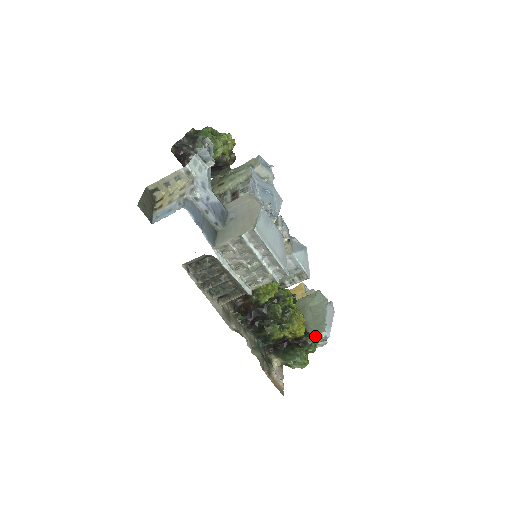
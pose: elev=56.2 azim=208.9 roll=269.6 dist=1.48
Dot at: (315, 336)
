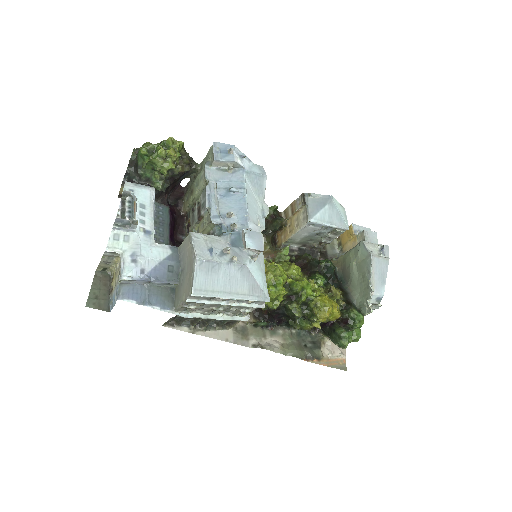
Dot at: (362, 305)
